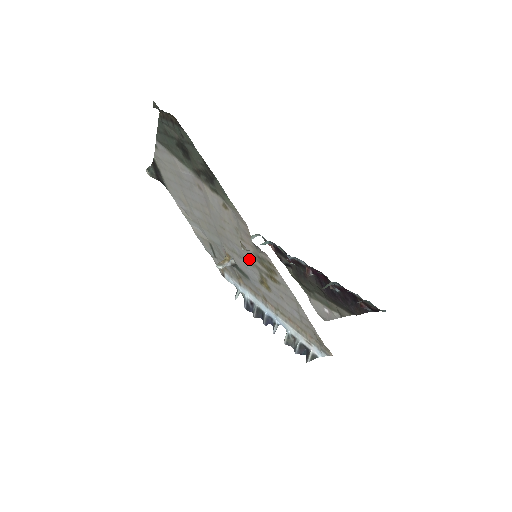
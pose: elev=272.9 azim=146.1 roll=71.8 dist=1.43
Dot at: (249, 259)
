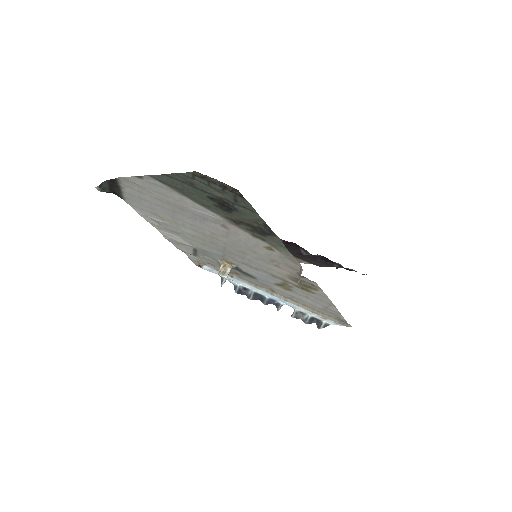
Dot at: (274, 274)
